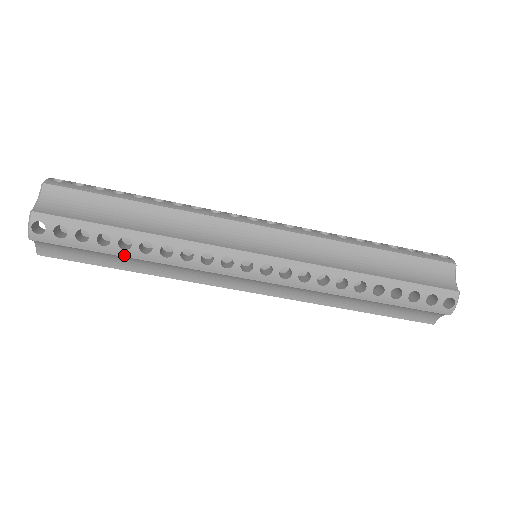
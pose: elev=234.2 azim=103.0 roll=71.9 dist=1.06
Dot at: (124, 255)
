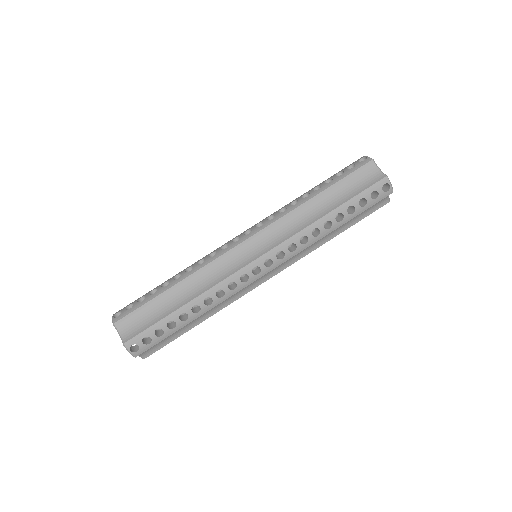
Dot at: (167, 289)
